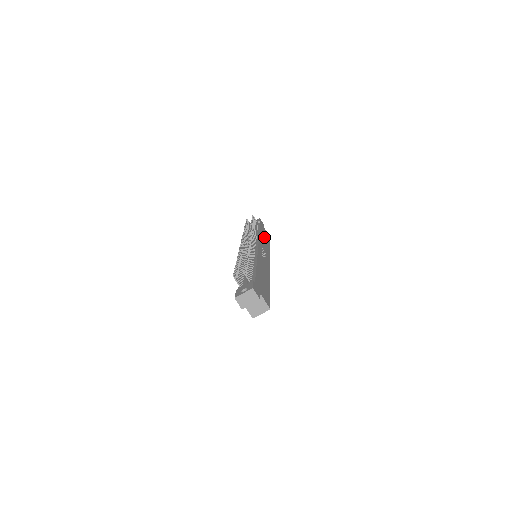
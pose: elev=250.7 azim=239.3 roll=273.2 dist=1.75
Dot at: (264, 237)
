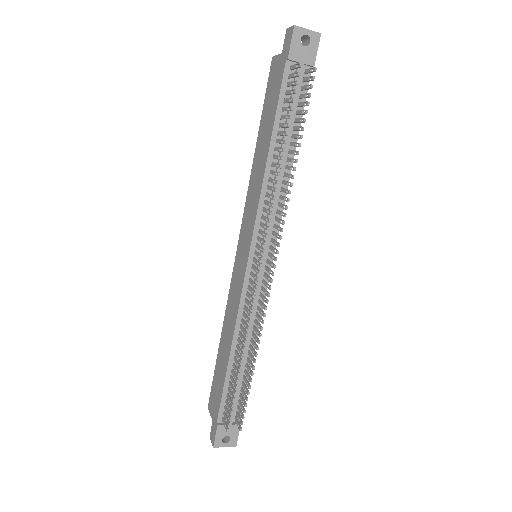
Dot at: occluded
